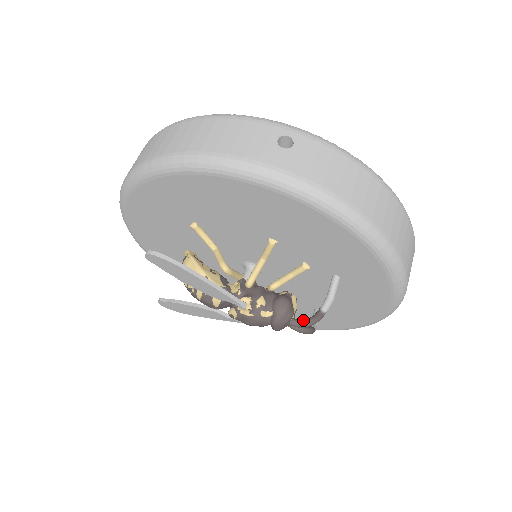
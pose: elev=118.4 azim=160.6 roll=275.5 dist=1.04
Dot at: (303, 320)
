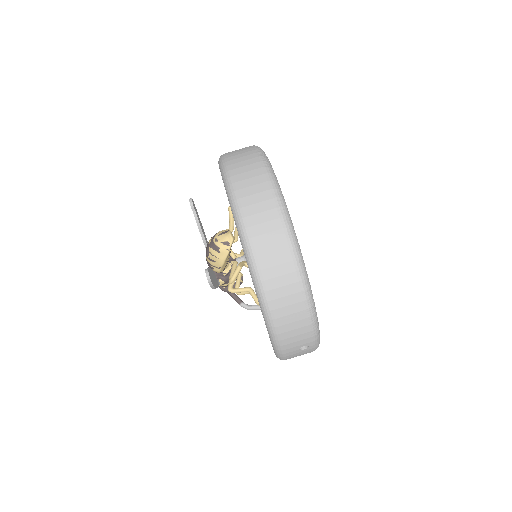
Dot at: occluded
